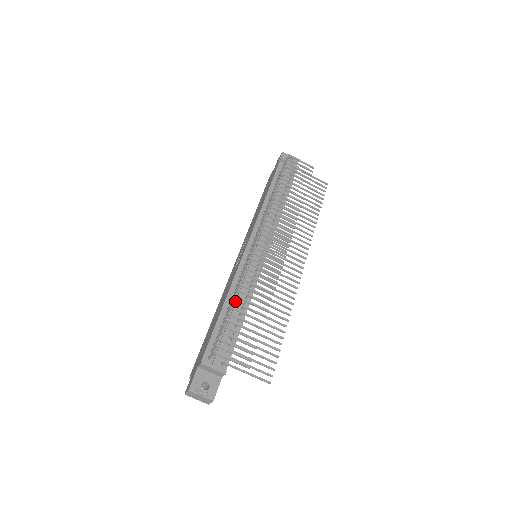
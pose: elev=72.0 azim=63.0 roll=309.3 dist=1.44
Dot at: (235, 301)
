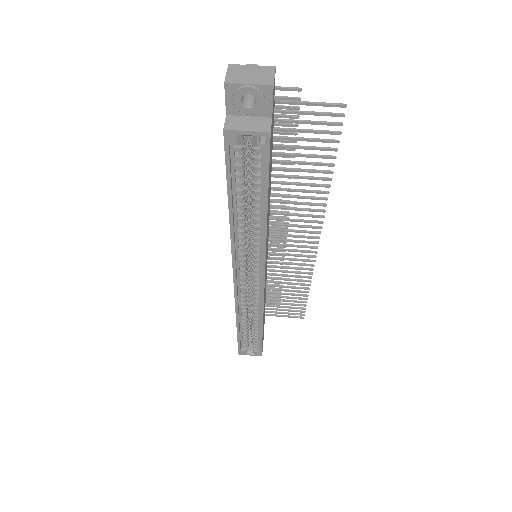
Dot at: occluded
